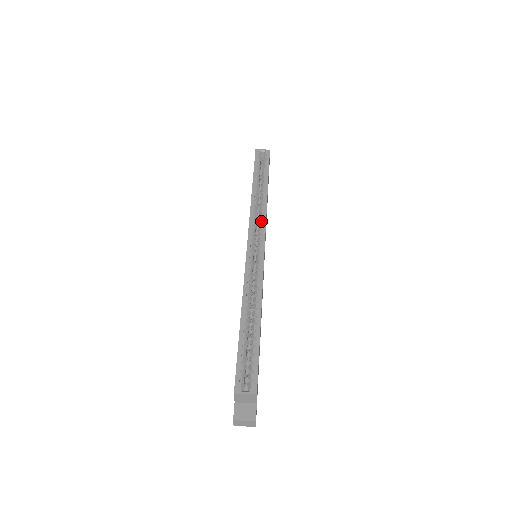
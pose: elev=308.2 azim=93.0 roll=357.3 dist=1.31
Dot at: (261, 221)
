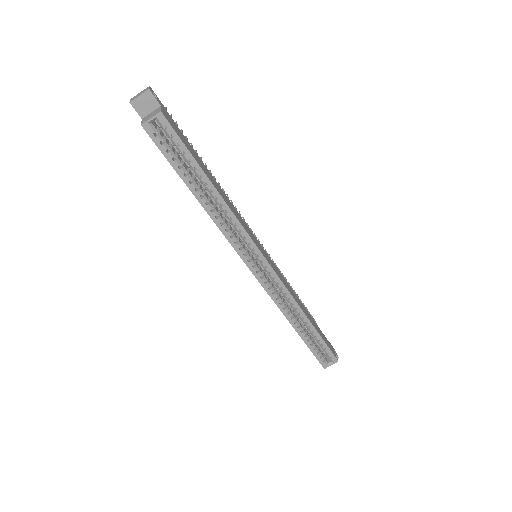
Dot at: (245, 240)
